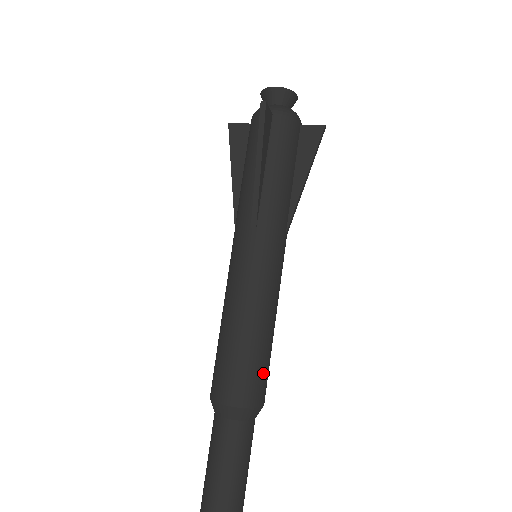
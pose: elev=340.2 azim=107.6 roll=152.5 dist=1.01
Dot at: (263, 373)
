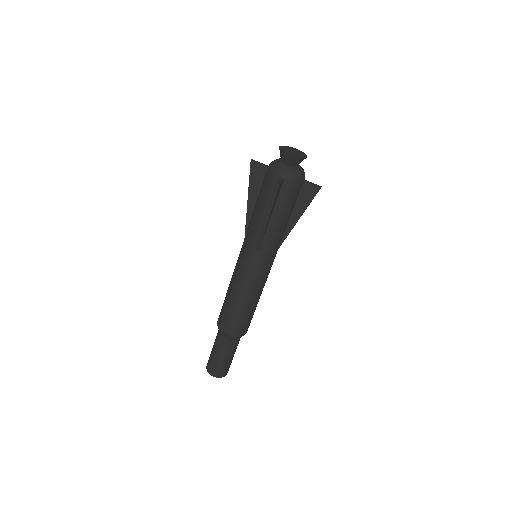
Dot at: (249, 321)
